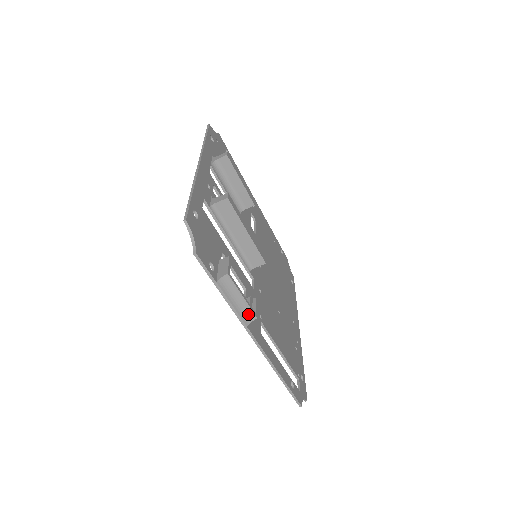
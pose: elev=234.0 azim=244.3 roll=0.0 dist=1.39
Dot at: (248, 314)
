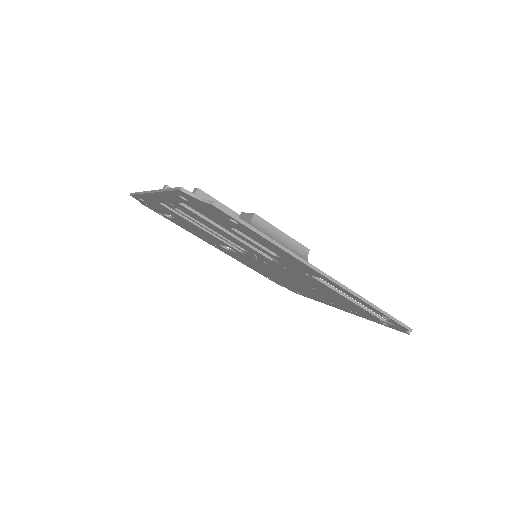
Dot at: (299, 250)
